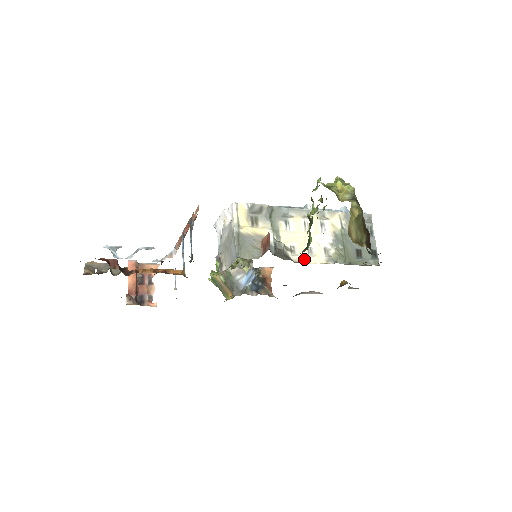
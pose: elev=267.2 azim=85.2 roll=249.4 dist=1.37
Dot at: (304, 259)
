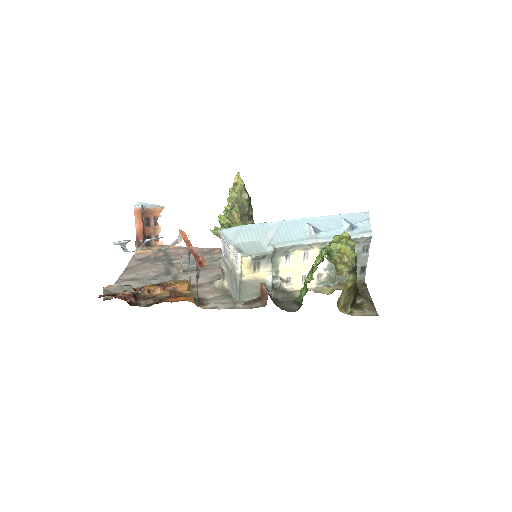
Dot at: (297, 286)
